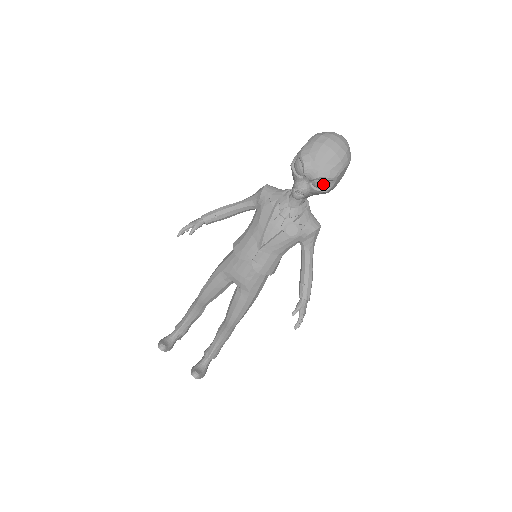
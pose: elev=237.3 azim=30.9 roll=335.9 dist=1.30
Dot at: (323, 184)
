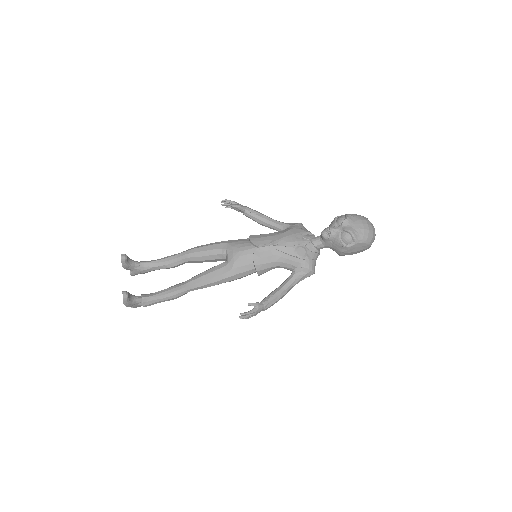
Dot at: (348, 238)
